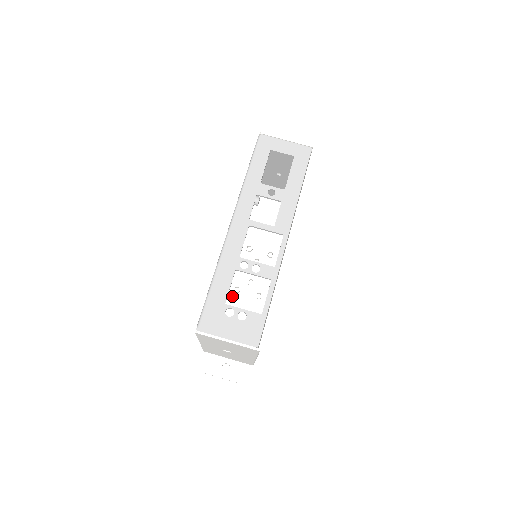
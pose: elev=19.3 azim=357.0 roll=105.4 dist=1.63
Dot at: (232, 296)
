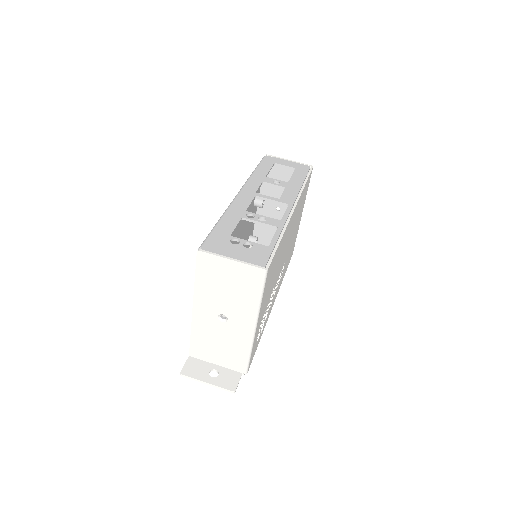
Dot at: occluded
